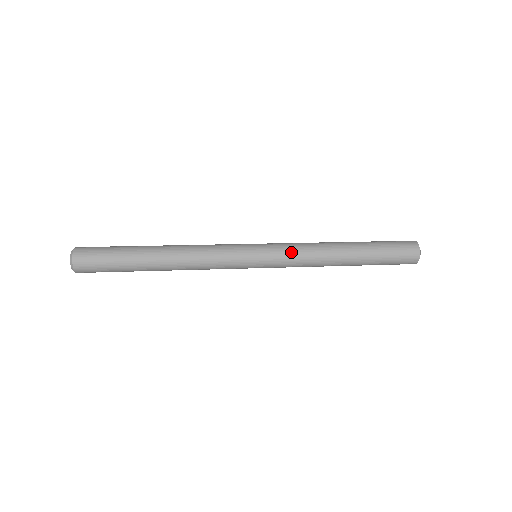
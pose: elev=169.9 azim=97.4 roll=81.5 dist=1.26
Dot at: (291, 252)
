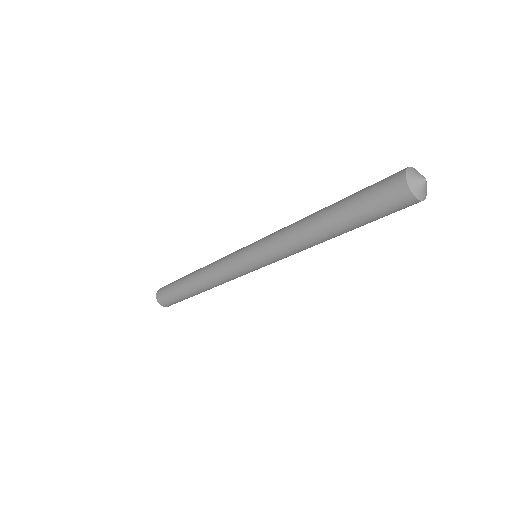
Dot at: (271, 247)
